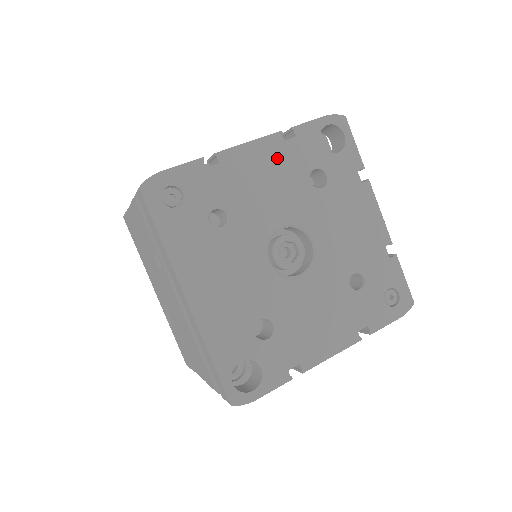
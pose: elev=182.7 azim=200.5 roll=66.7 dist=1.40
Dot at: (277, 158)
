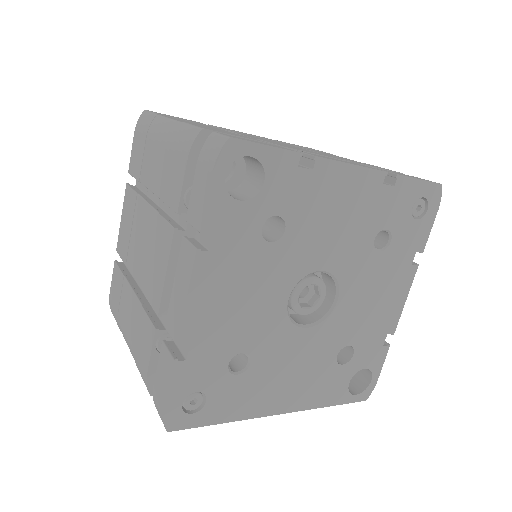
Dot at: (223, 272)
